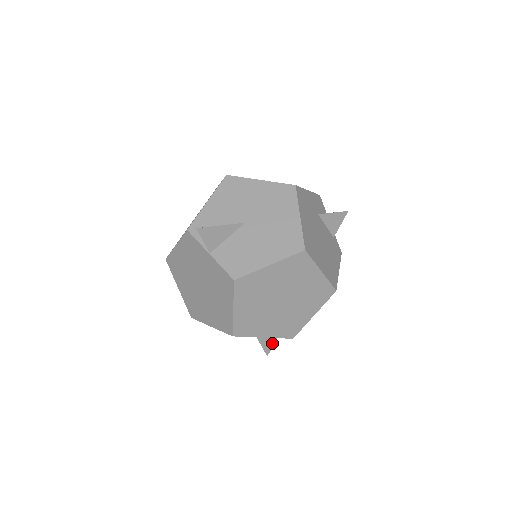
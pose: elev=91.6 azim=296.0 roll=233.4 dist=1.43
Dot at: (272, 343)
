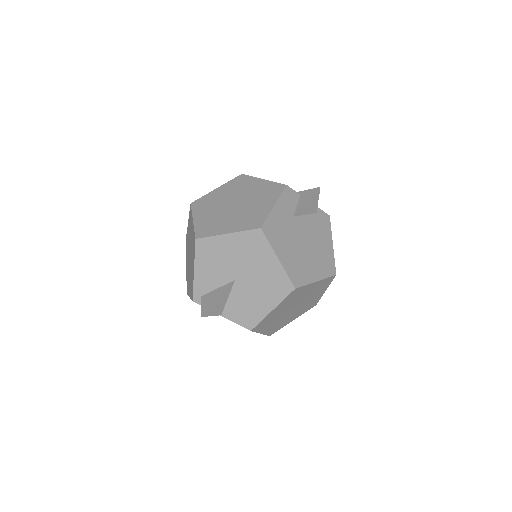
Dot at: occluded
